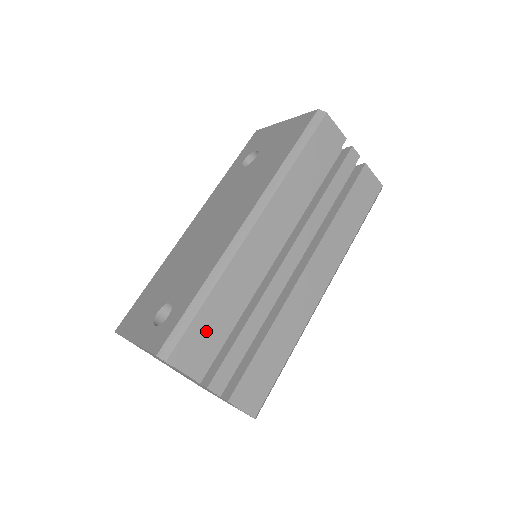
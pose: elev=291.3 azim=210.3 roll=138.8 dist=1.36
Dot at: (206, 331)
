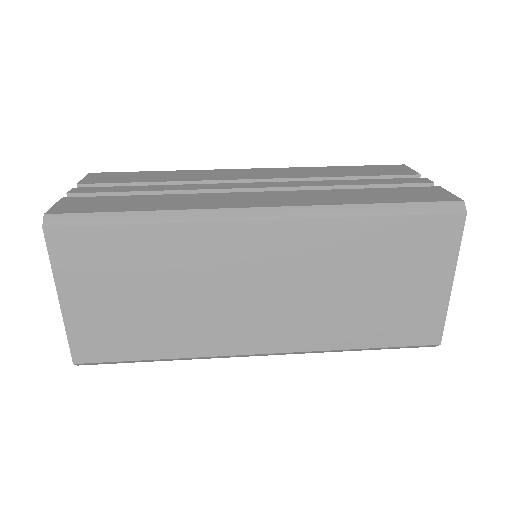
Dot at: (130, 177)
